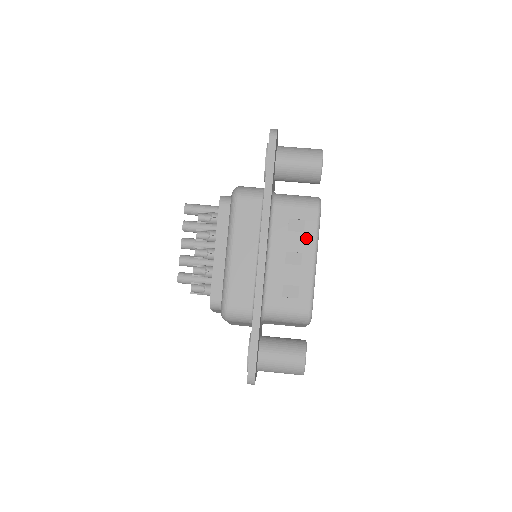
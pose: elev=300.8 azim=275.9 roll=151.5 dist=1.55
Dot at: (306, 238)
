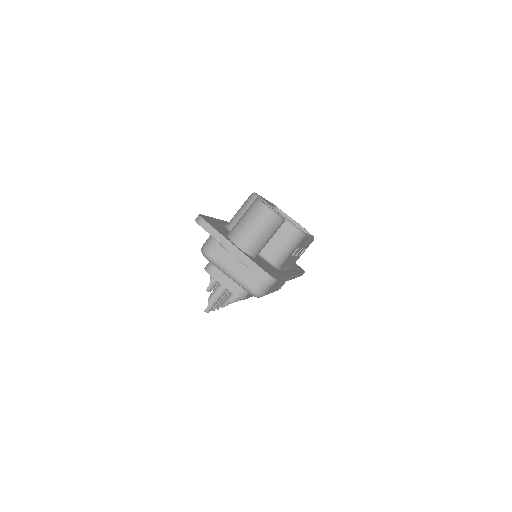
Dot at: occluded
